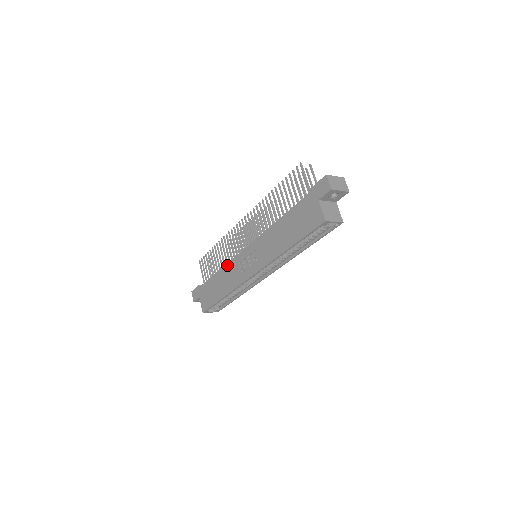
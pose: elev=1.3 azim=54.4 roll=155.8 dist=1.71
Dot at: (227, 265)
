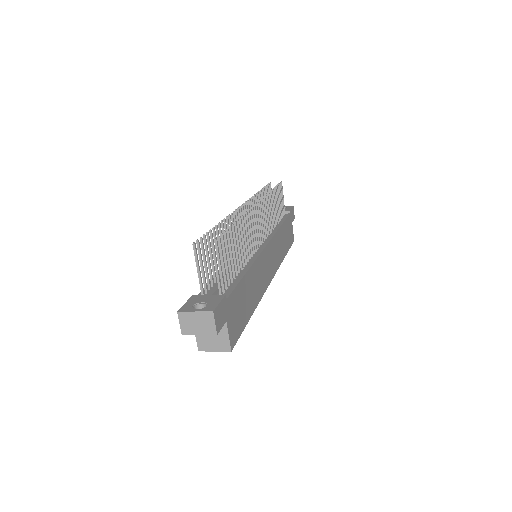
Dot at: occluded
